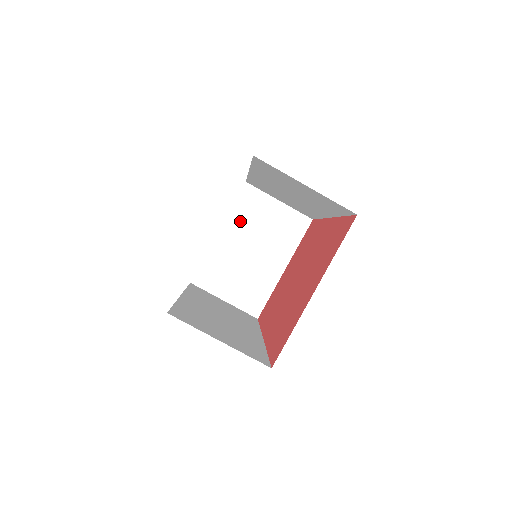
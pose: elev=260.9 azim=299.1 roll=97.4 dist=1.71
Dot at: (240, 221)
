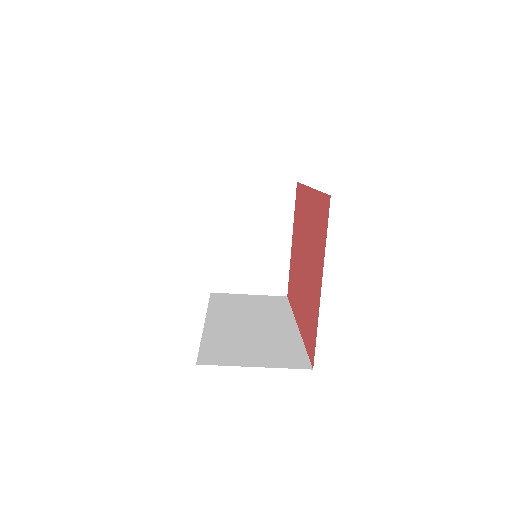
Dot at: (229, 216)
